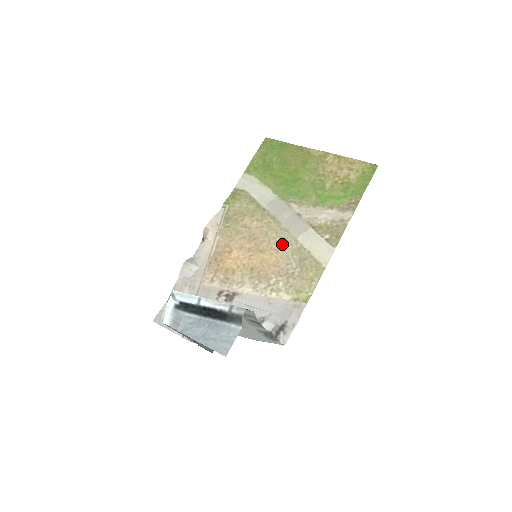
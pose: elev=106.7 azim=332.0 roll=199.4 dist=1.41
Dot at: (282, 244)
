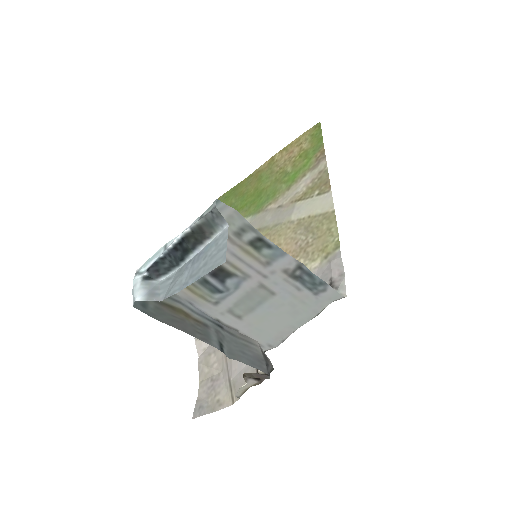
Dot at: (280, 236)
